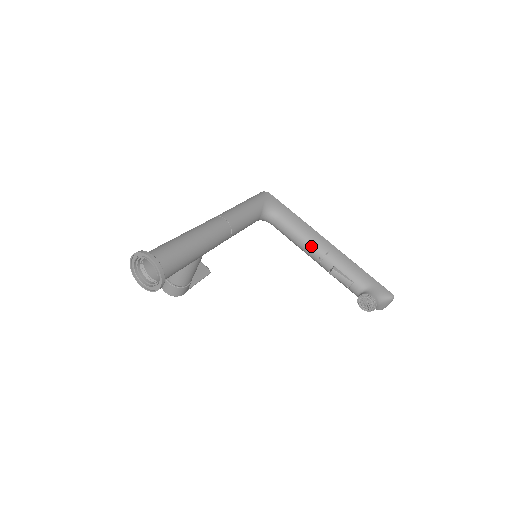
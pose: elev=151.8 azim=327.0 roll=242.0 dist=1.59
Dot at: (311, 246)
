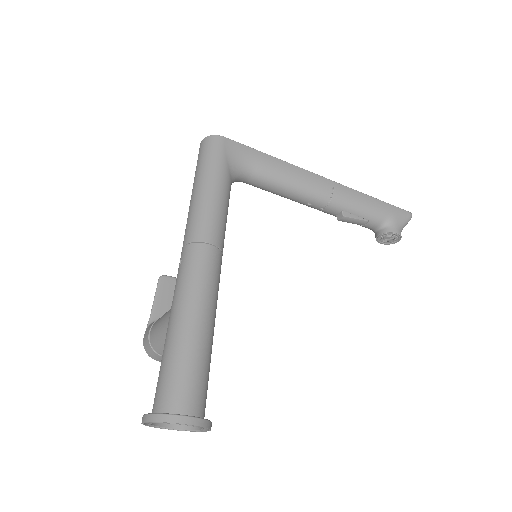
Dot at: (308, 197)
